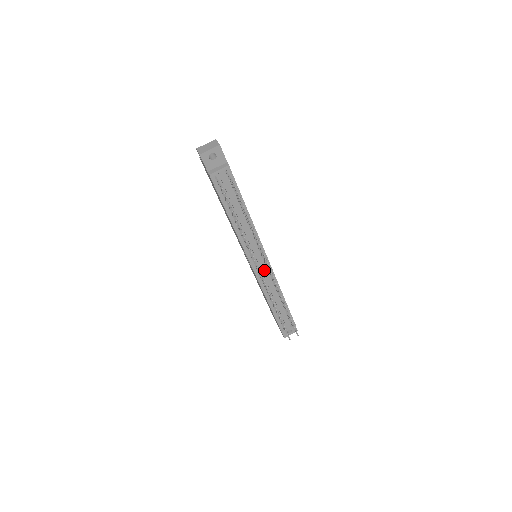
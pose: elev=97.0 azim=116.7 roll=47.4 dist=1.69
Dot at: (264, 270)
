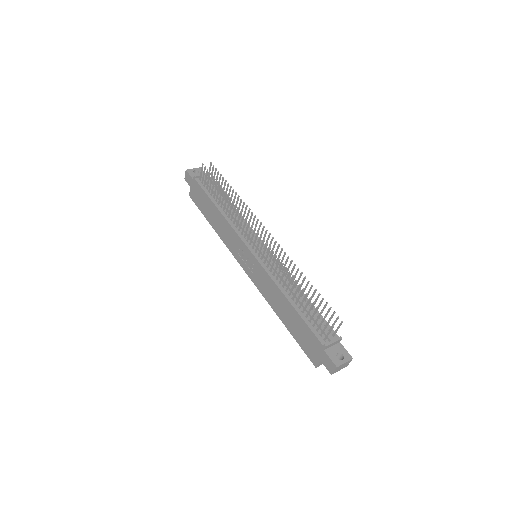
Dot at: occluded
